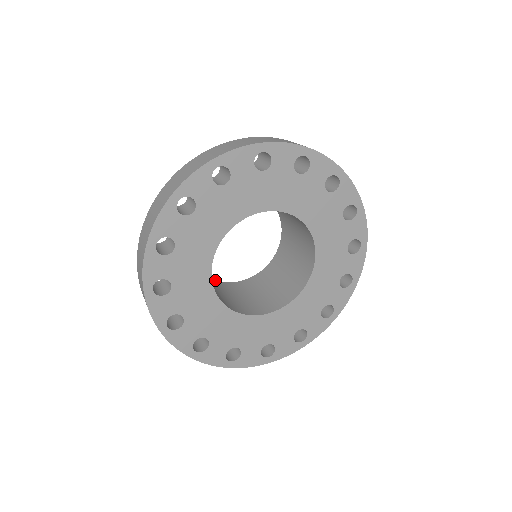
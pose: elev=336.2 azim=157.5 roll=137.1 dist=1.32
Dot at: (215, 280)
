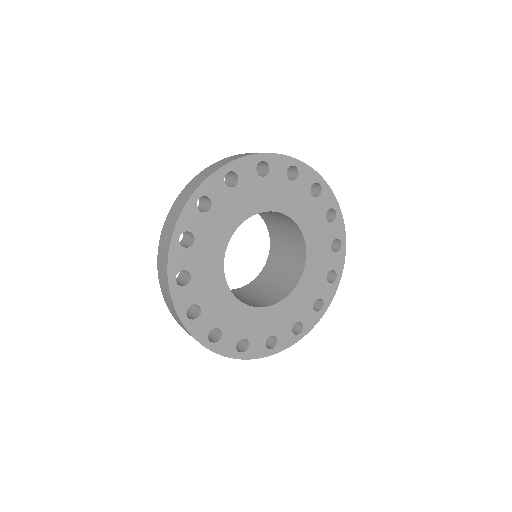
Dot at: occluded
